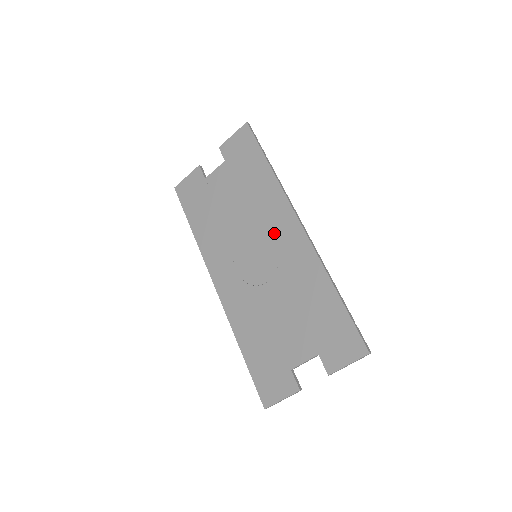
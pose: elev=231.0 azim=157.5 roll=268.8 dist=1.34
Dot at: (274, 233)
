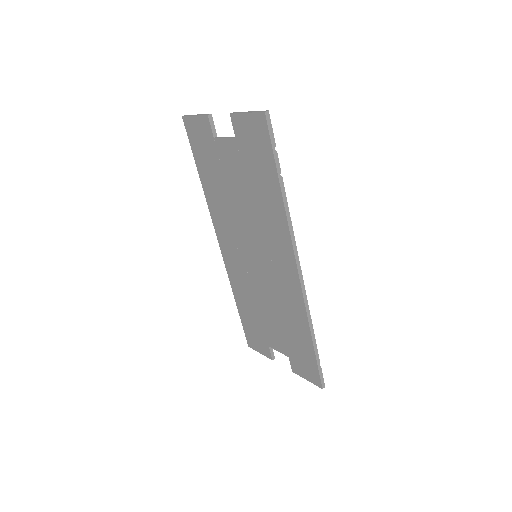
Dot at: (273, 257)
